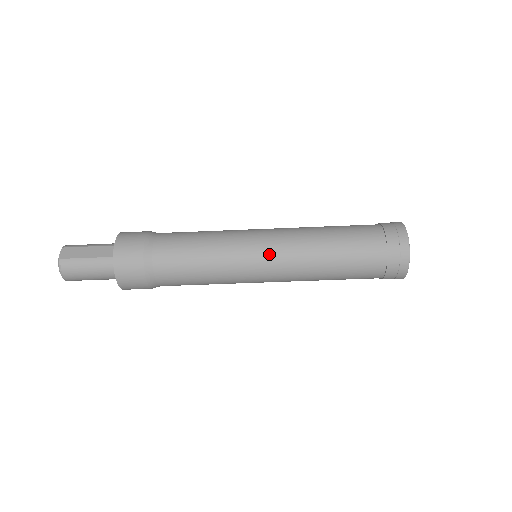
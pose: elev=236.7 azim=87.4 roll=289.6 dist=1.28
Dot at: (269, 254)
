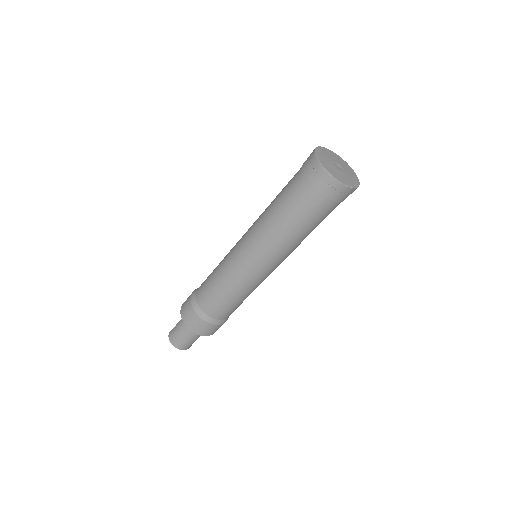
Dot at: (243, 240)
